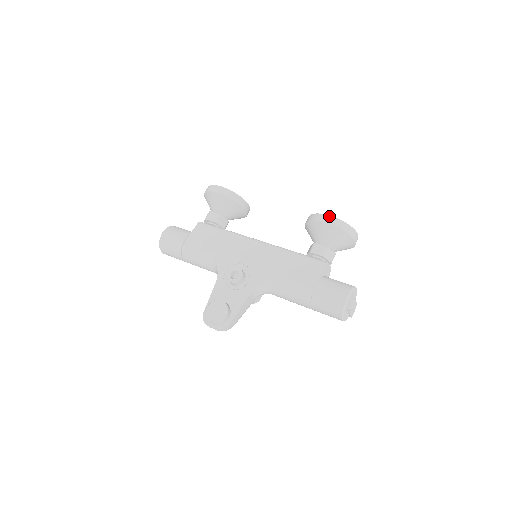
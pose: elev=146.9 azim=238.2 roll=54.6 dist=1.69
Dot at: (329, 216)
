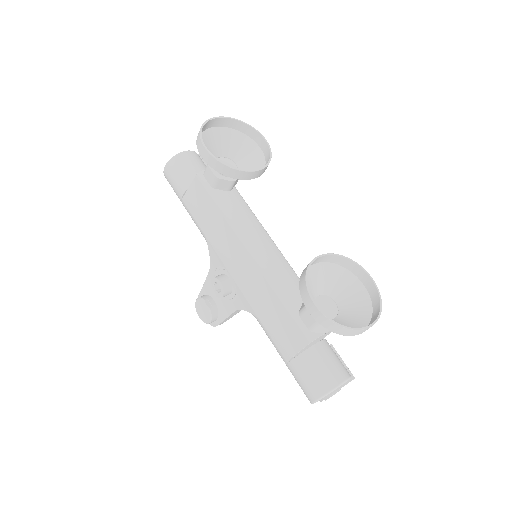
Dot at: (315, 307)
